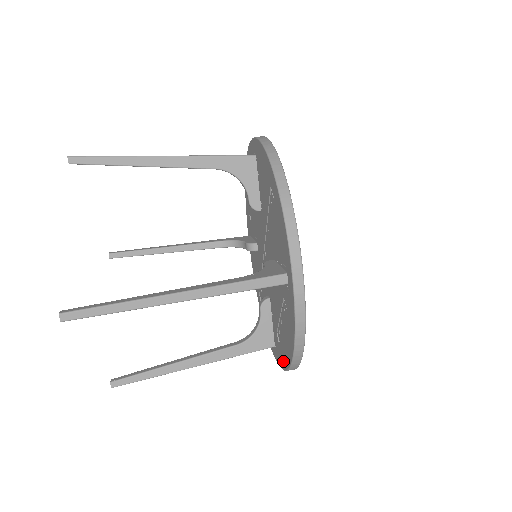
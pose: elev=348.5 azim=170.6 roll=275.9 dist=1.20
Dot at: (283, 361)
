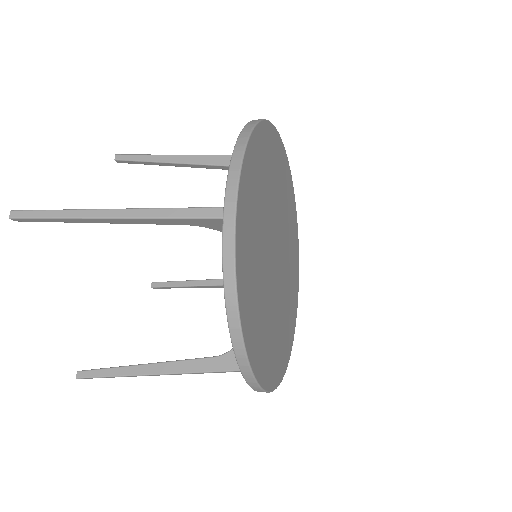
Dot at: occluded
